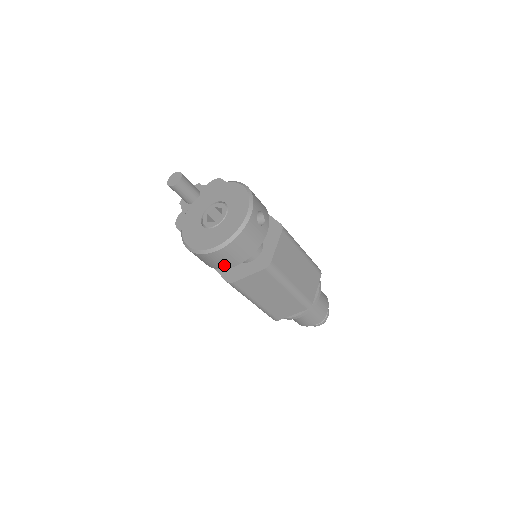
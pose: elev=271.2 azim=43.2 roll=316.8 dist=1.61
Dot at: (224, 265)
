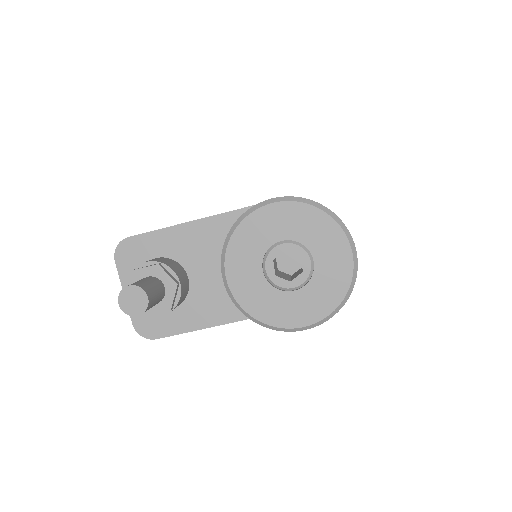
Dot at: occluded
